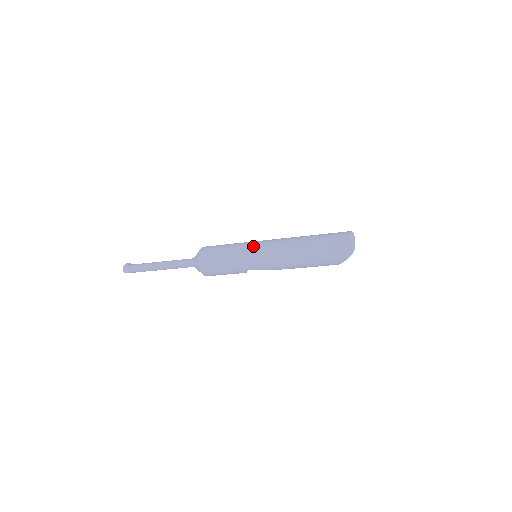
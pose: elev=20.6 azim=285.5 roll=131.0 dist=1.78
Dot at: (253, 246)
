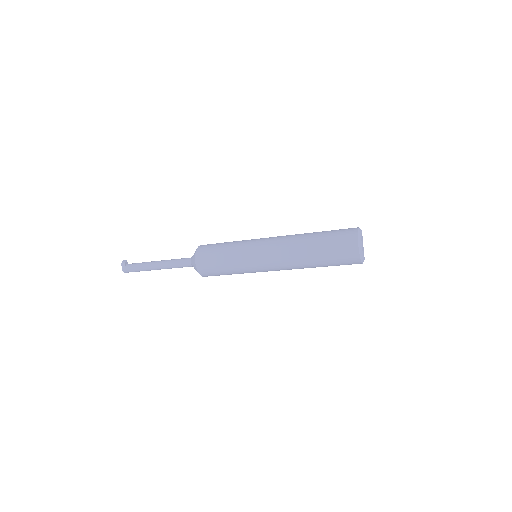
Dot at: (252, 262)
